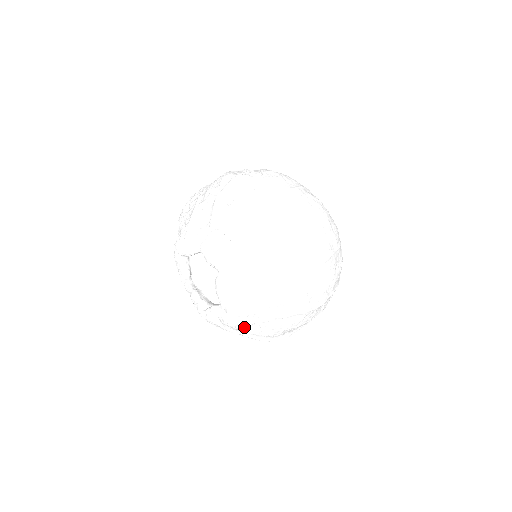
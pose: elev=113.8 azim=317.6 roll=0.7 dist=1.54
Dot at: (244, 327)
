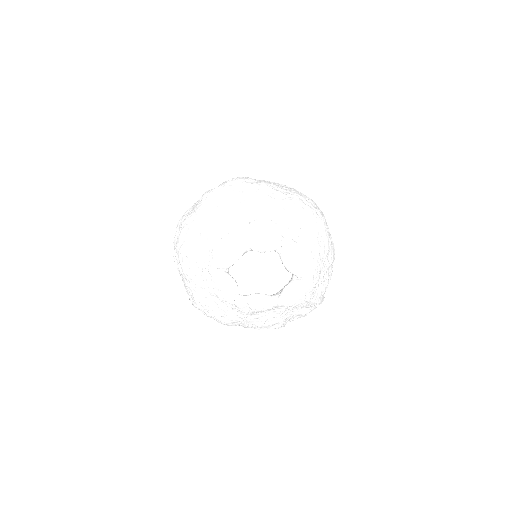
Dot at: occluded
